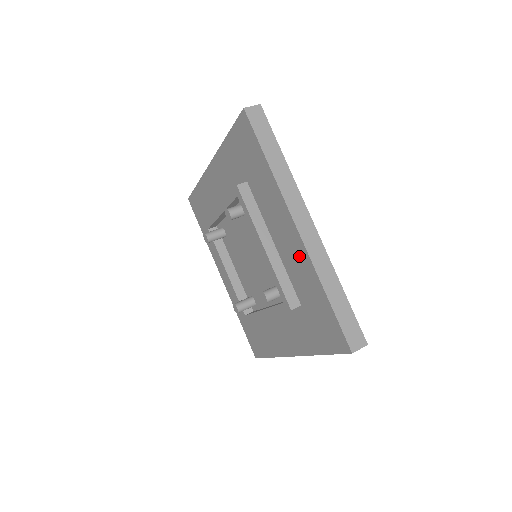
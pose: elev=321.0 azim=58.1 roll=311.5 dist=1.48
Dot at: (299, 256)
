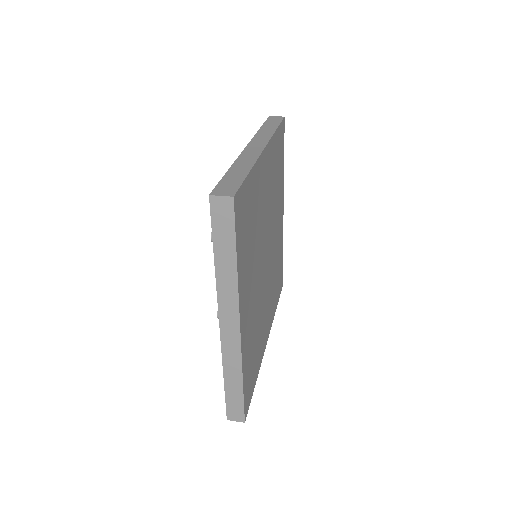
Dot at: occluded
